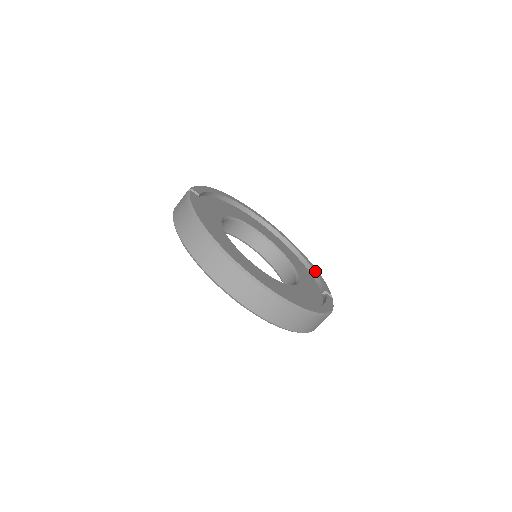
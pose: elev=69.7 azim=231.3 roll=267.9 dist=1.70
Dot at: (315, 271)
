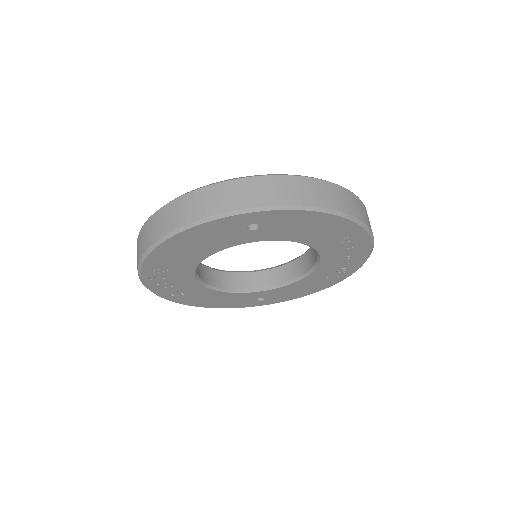
Dot at: occluded
